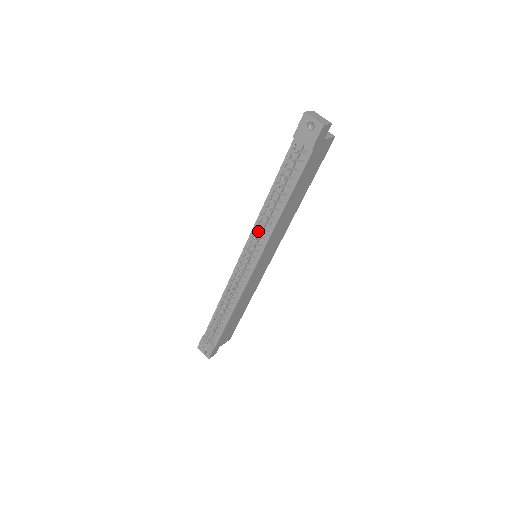
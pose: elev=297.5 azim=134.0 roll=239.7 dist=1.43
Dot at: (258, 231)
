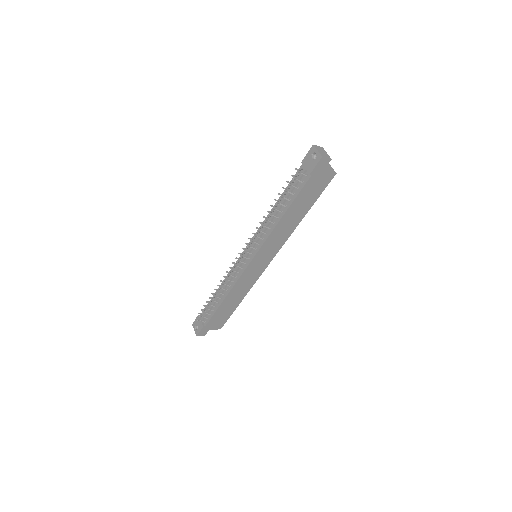
Dot at: (258, 230)
